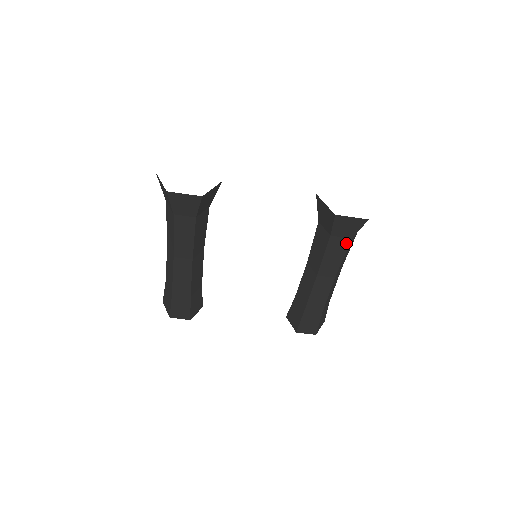
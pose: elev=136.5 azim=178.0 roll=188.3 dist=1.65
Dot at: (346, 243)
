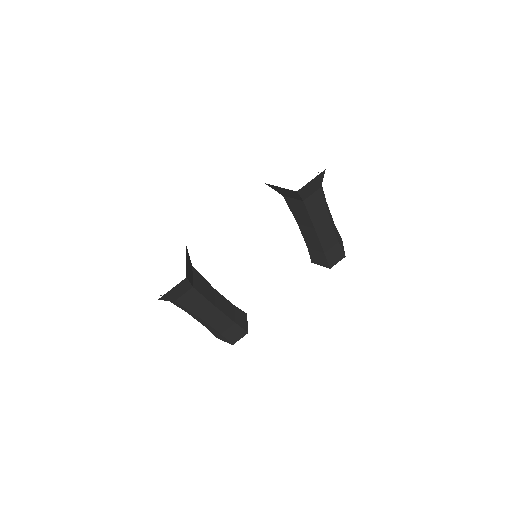
Dot at: (319, 193)
